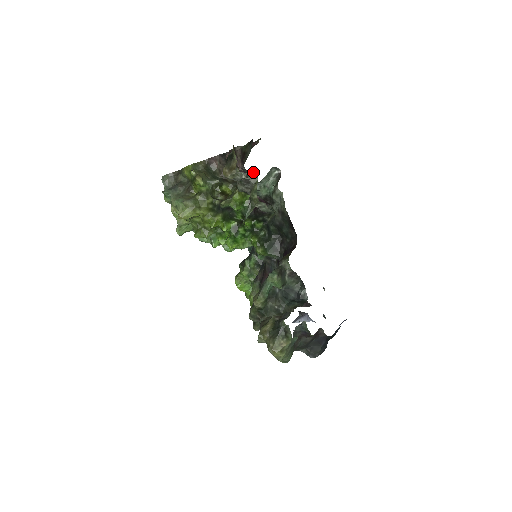
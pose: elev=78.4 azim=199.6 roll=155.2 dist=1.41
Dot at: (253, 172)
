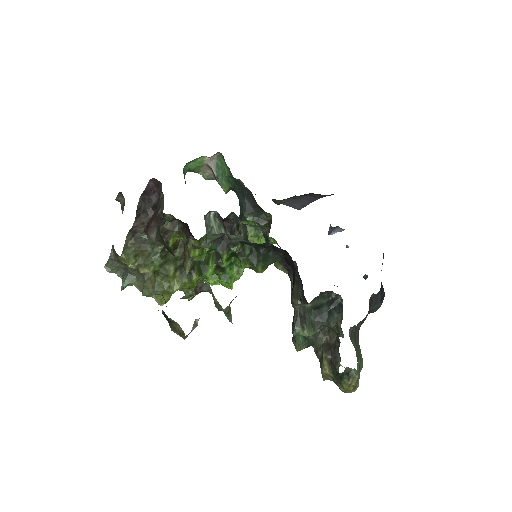
Dot at: (198, 284)
